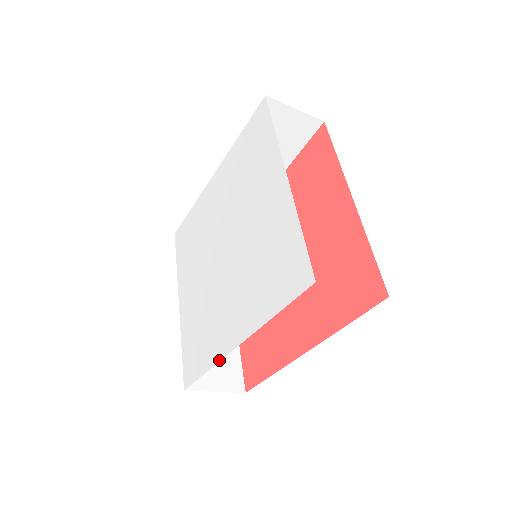
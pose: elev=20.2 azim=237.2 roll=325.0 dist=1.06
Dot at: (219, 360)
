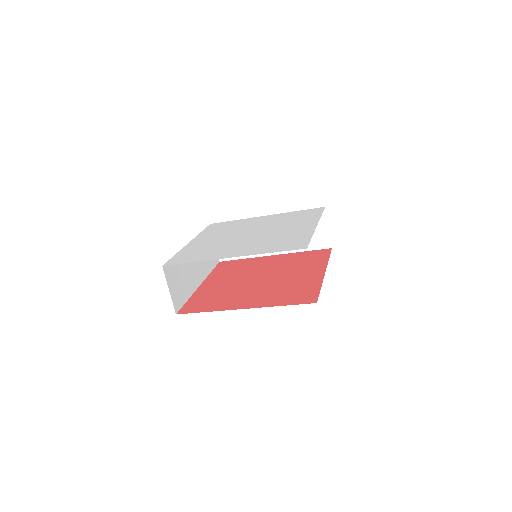
Dot at: (314, 230)
